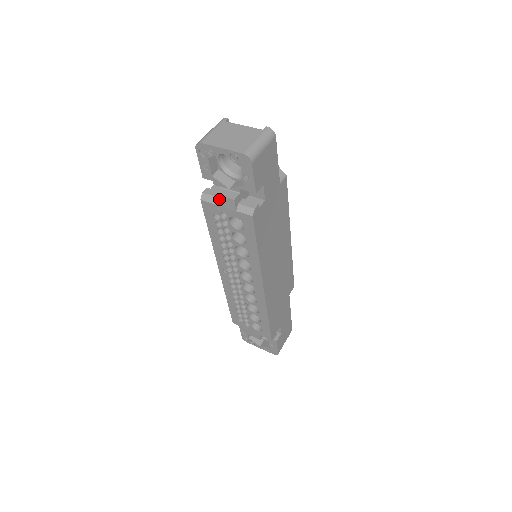
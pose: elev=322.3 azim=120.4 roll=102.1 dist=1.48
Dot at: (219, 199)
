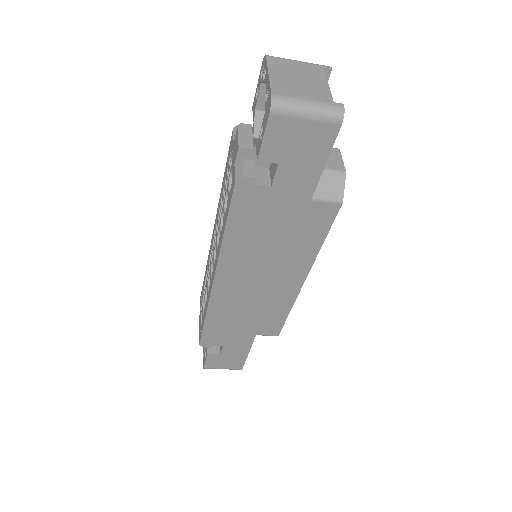
Dot at: (236, 138)
